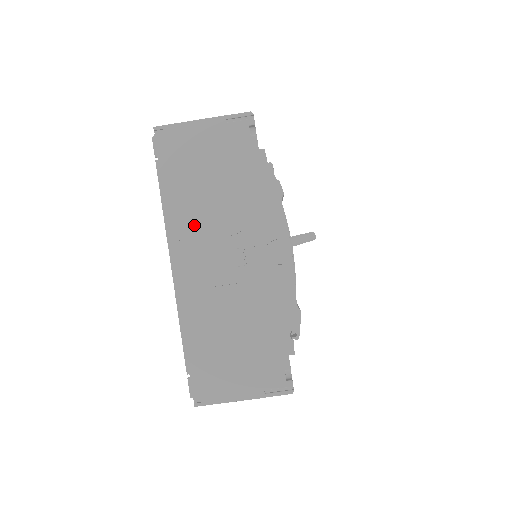
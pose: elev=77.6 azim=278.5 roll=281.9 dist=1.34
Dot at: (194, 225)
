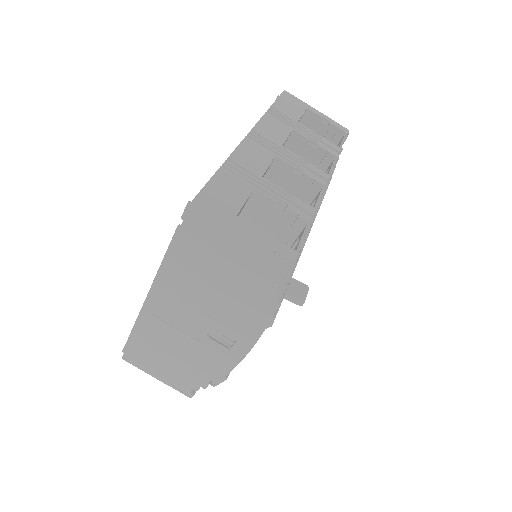
Dot at: (182, 288)
